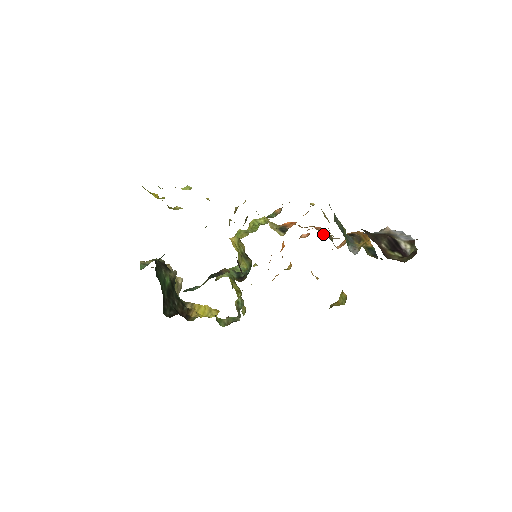
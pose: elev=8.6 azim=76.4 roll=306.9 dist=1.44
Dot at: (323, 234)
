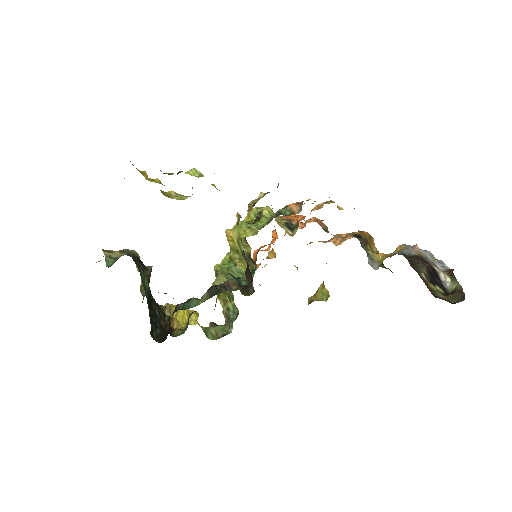
Dot at: (323, 228)
